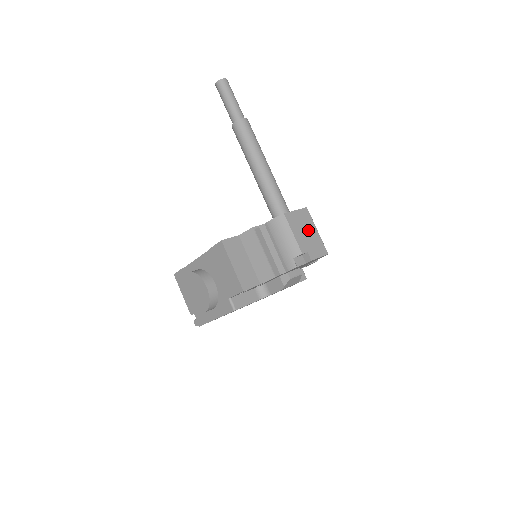
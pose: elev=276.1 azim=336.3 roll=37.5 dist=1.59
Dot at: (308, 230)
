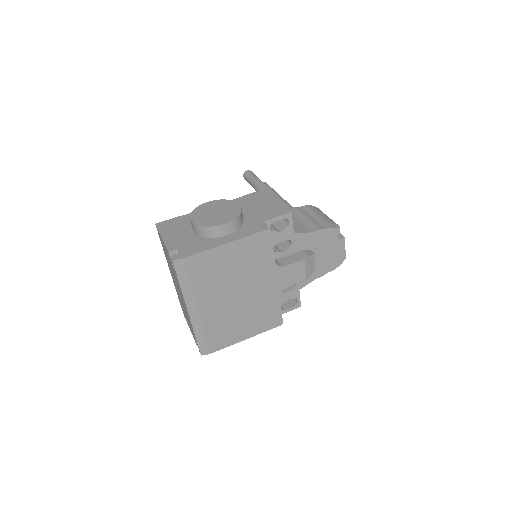
Dot at: occluded
